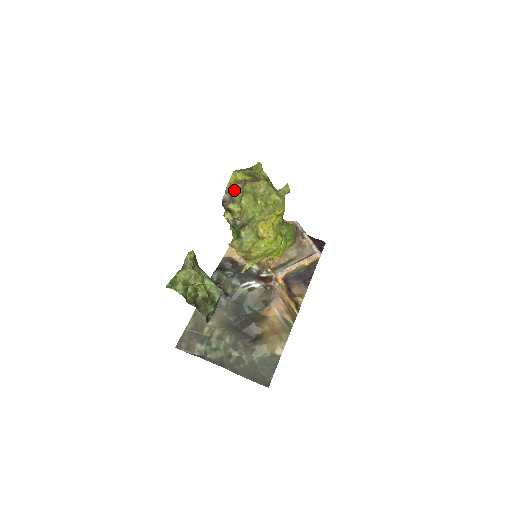
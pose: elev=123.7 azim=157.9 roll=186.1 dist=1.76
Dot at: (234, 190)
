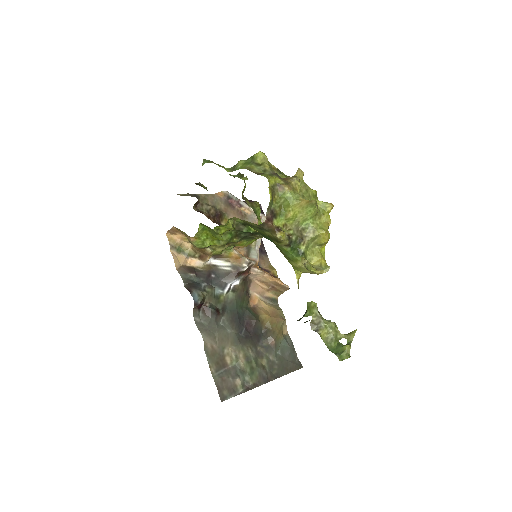
Dot at: (272, 202)
